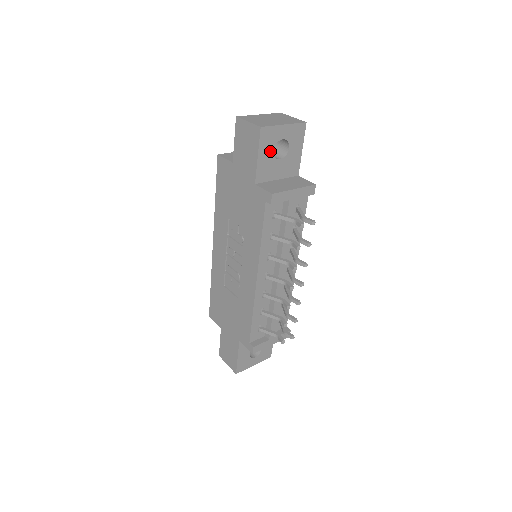
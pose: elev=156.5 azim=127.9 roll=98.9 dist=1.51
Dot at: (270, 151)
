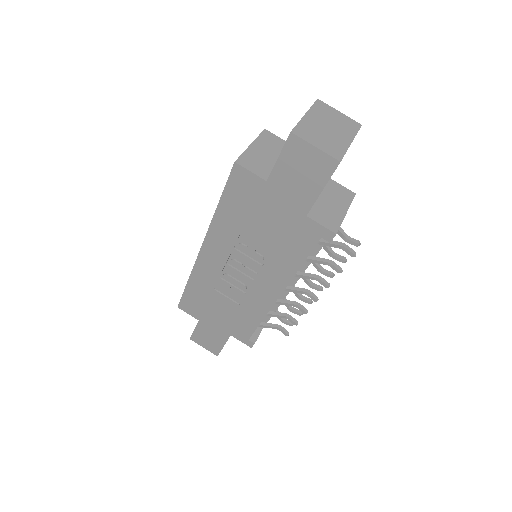
Dot at: occluded
